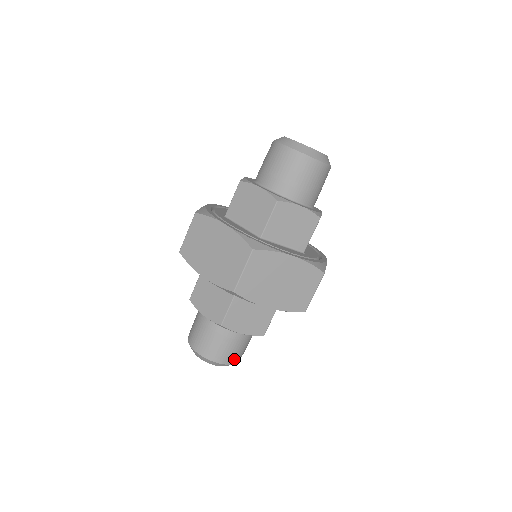
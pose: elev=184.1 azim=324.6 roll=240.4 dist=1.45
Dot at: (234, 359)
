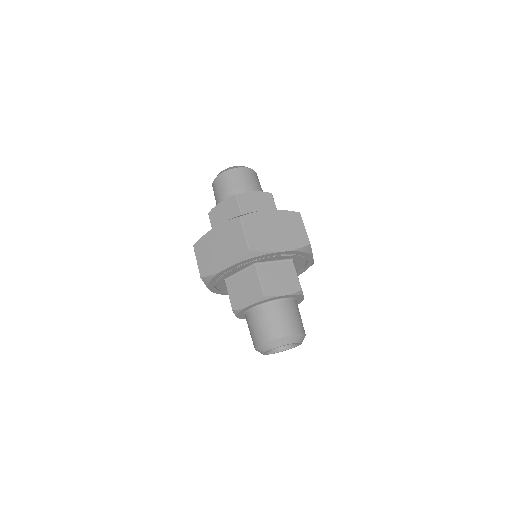
Dot at: occluded
